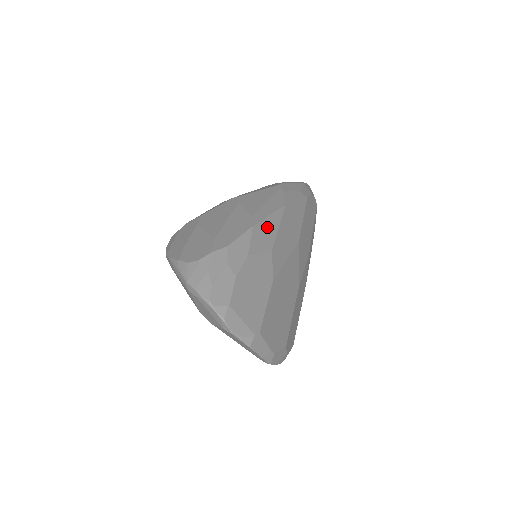
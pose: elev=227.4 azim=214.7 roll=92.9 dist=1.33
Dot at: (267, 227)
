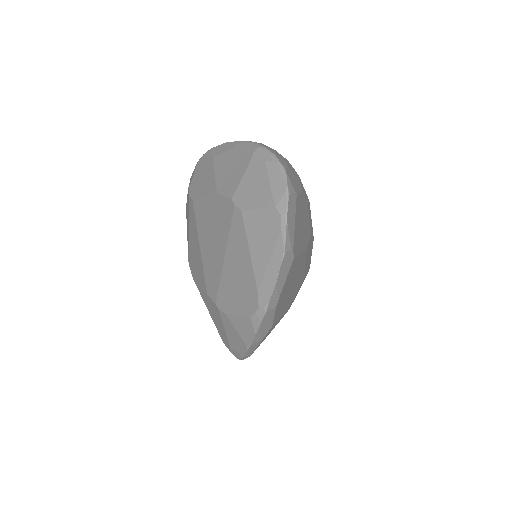
Dot at: occluded
